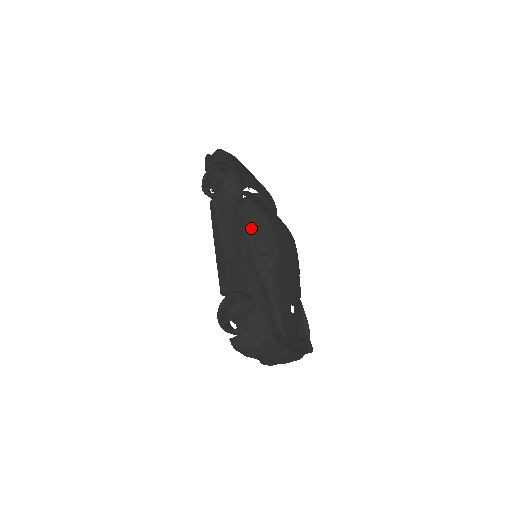
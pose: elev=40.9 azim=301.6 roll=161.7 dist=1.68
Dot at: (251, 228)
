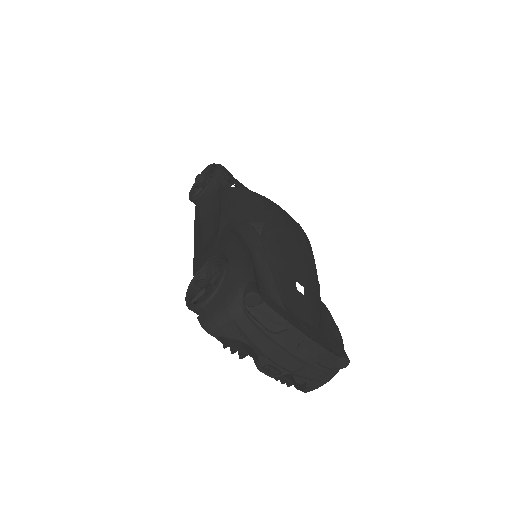
Dot at: (237, 205)
